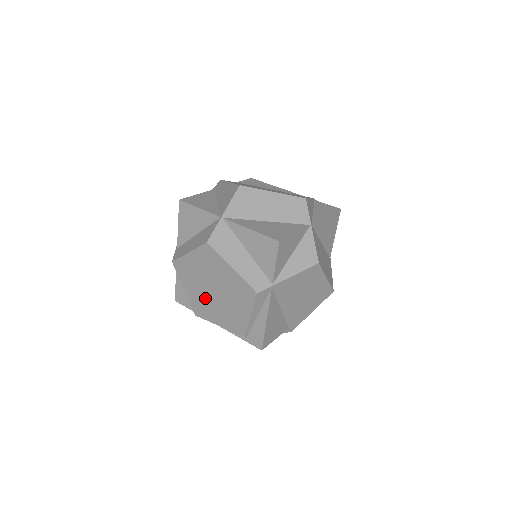
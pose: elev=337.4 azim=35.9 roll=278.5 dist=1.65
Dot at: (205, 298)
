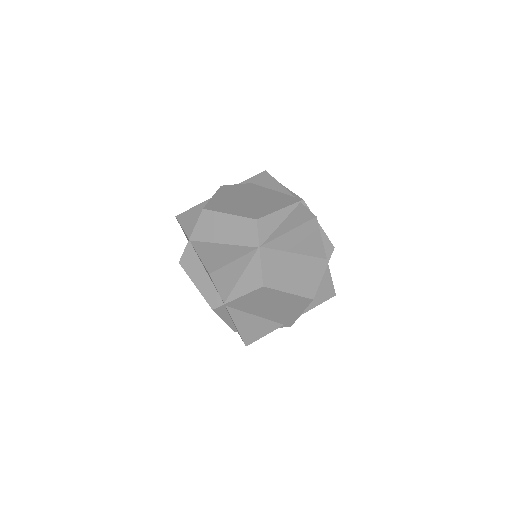
Dot at: occluded
